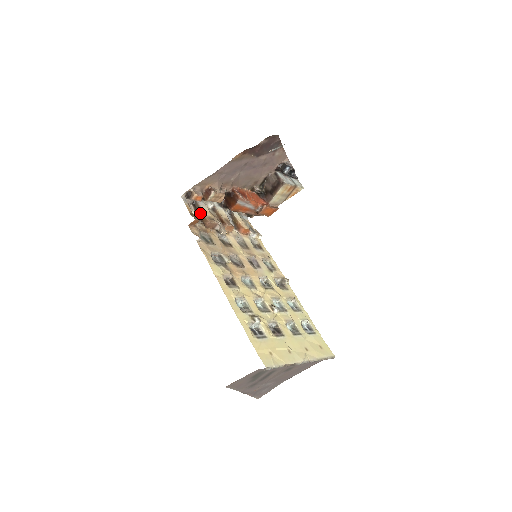
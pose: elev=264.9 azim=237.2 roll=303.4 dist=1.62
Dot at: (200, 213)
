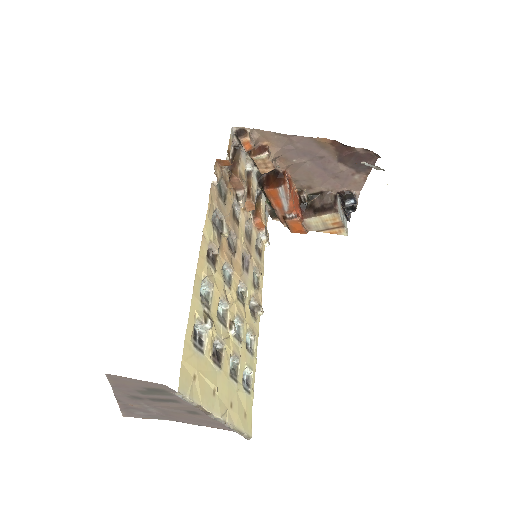
Dot at: (235, 162)
